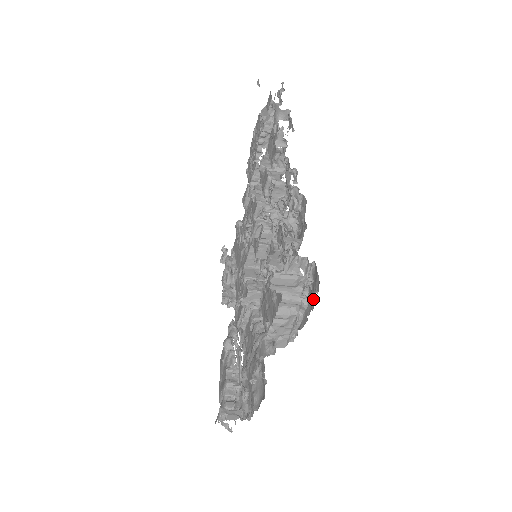
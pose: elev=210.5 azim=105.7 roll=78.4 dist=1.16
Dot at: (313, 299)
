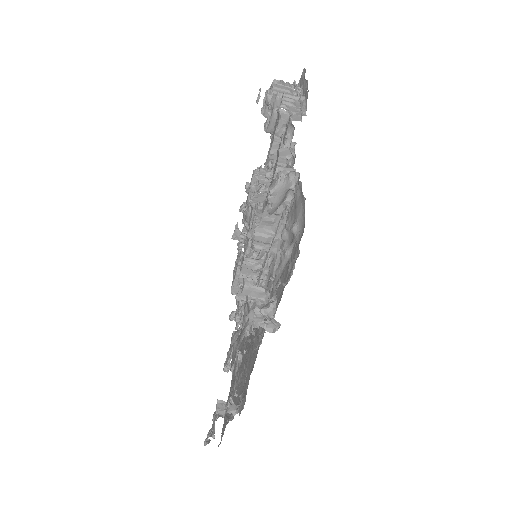
Dot at: (306, 83)
